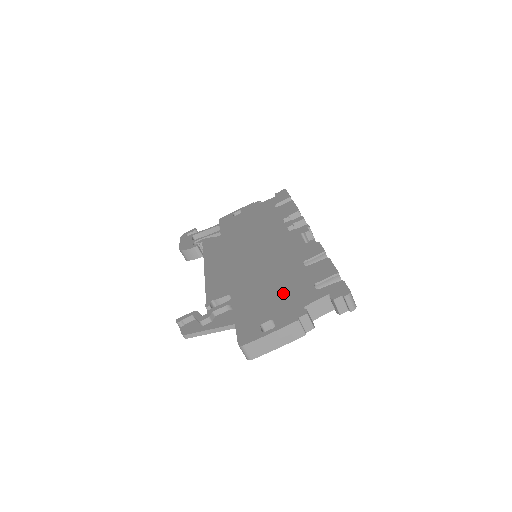
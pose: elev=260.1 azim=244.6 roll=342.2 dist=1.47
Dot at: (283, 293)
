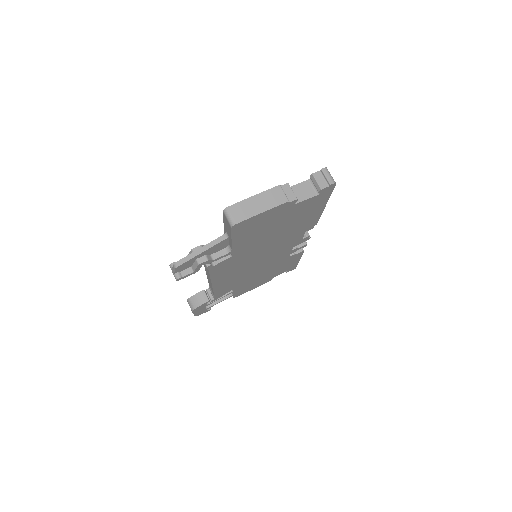
Dot at: occluded
